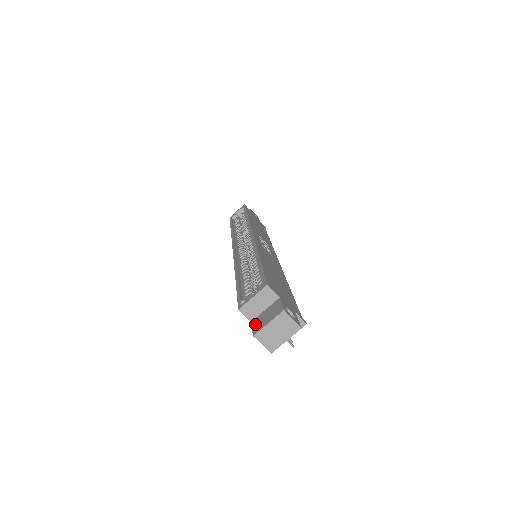
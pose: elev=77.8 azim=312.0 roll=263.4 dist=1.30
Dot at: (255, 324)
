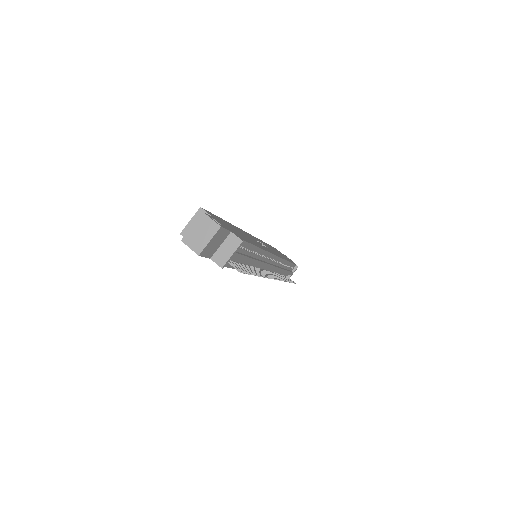
Dot at: occluded
